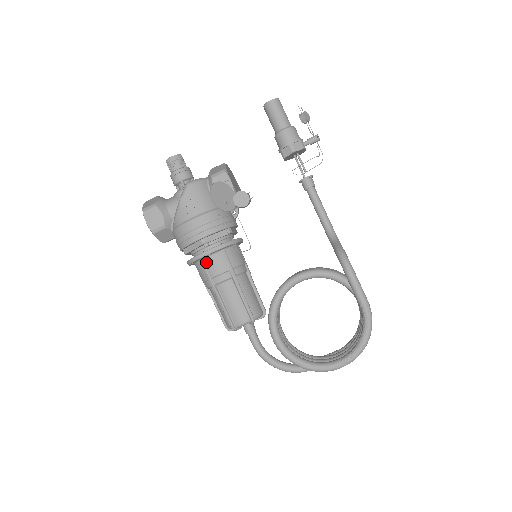
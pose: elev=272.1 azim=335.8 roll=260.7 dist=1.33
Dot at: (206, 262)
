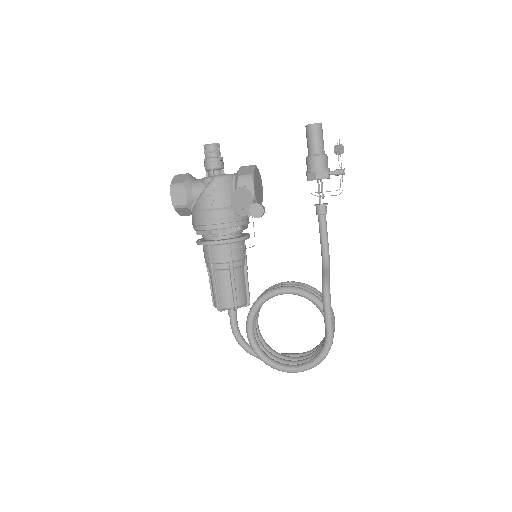
Dot at: (212, 249)
